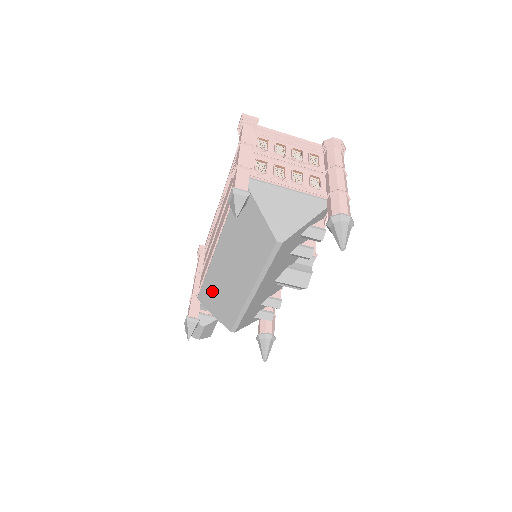
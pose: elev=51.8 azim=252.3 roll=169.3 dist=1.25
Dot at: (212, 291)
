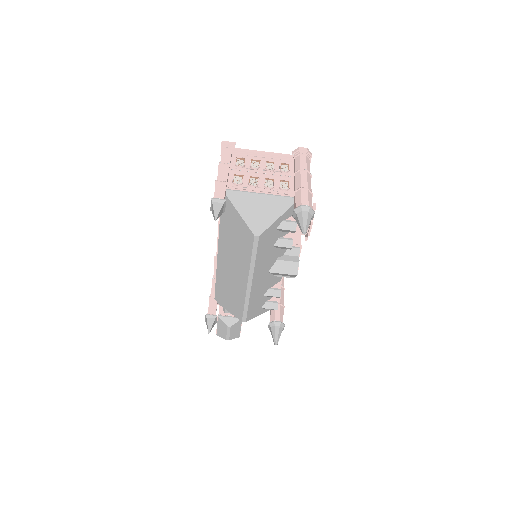
Dot at: (223, 290)
